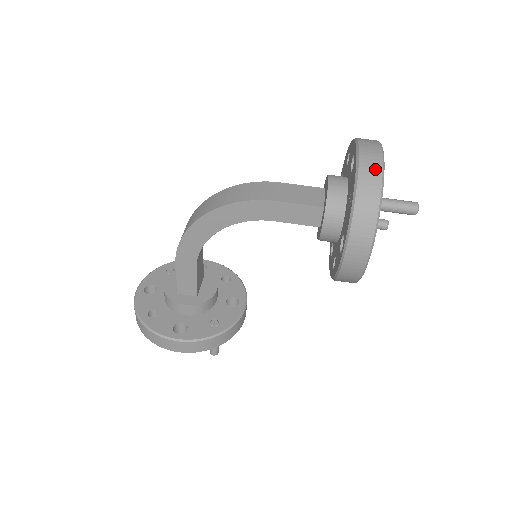
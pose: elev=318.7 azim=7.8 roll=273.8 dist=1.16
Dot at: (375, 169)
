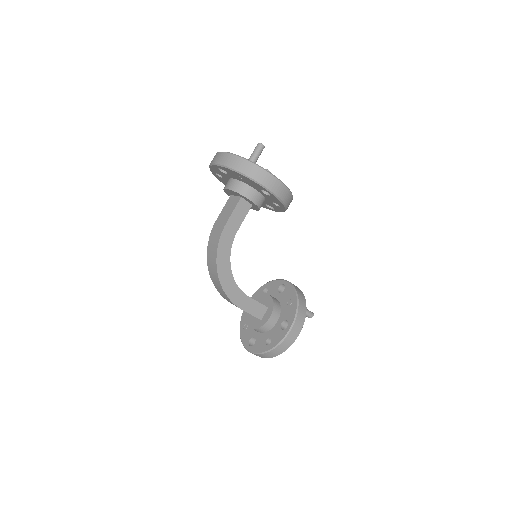
Dot at: (231, 158)
